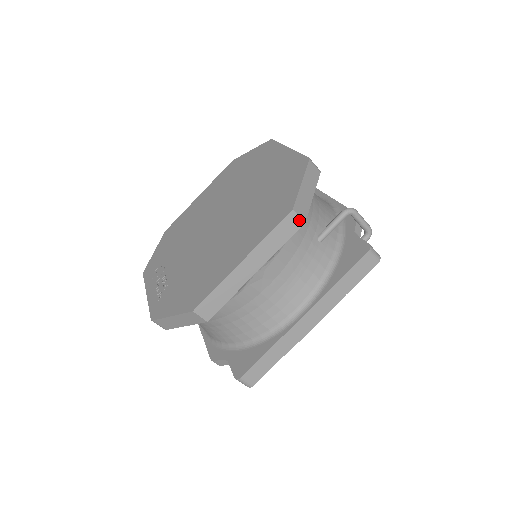
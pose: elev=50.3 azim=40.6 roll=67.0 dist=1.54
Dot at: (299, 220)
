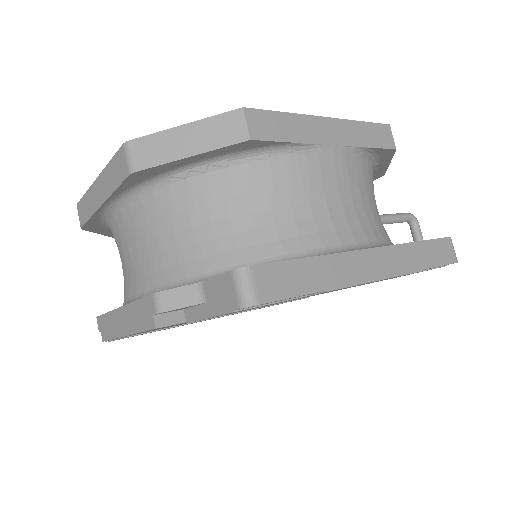
Dot at: (392, 141)
